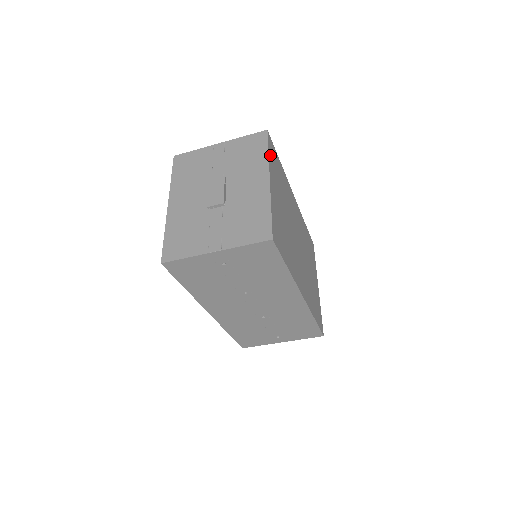
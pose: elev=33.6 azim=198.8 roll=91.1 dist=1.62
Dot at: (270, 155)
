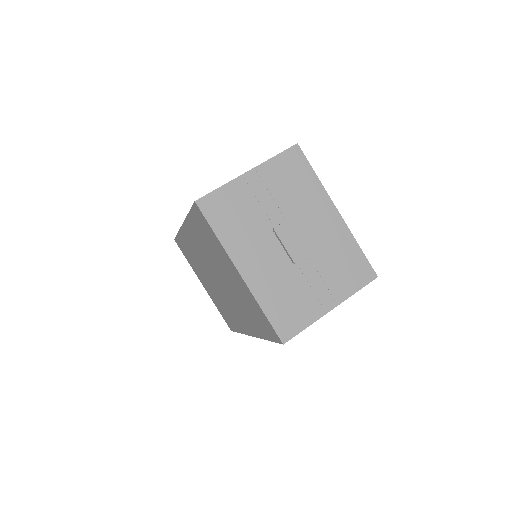
Dot at: occluded
